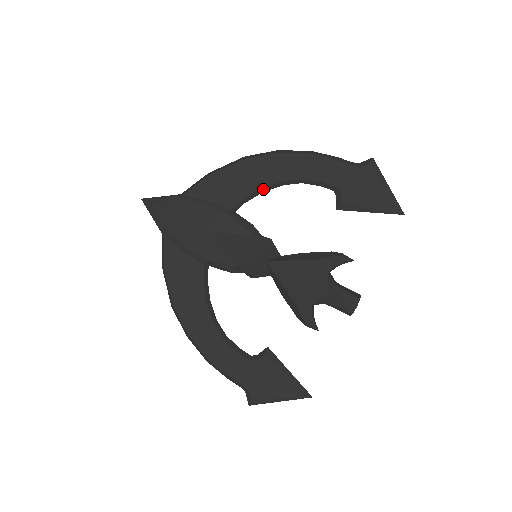
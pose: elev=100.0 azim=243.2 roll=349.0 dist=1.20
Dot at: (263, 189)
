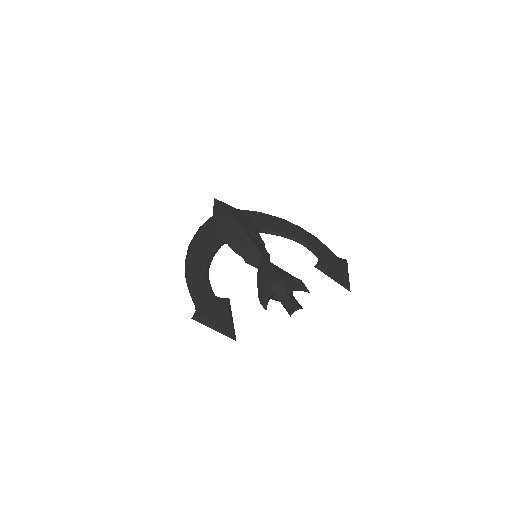
Dot at: (282, 234)
